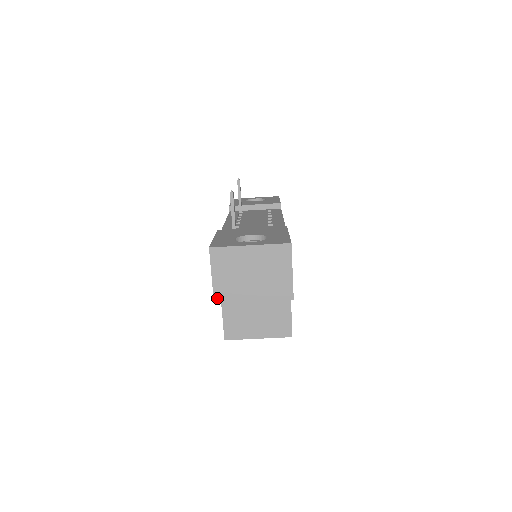
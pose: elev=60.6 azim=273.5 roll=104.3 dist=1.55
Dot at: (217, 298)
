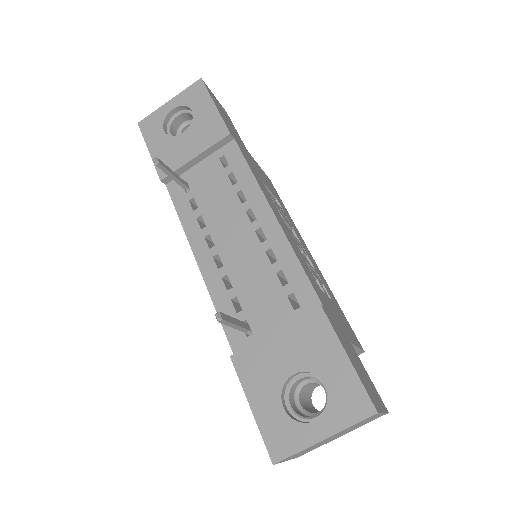
Dot at: occluded
